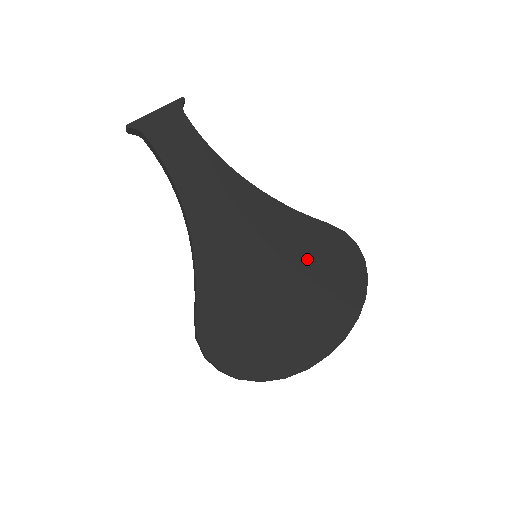
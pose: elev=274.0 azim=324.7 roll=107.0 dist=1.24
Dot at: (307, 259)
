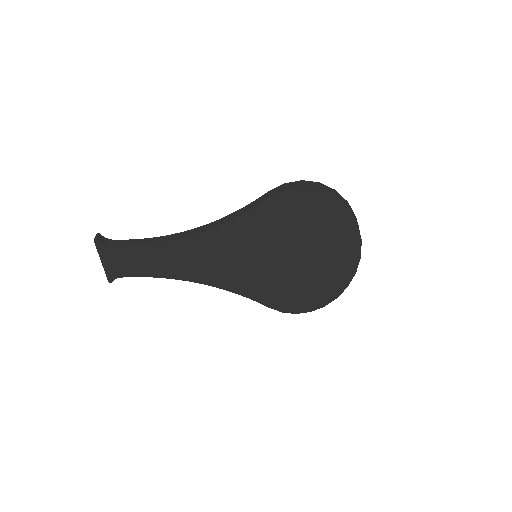
Dot at: (284, 232)
